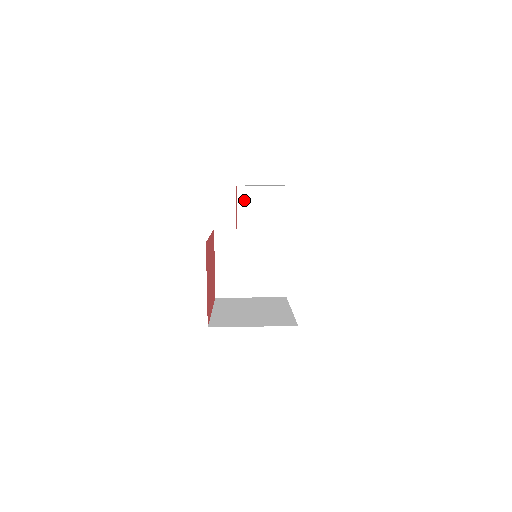
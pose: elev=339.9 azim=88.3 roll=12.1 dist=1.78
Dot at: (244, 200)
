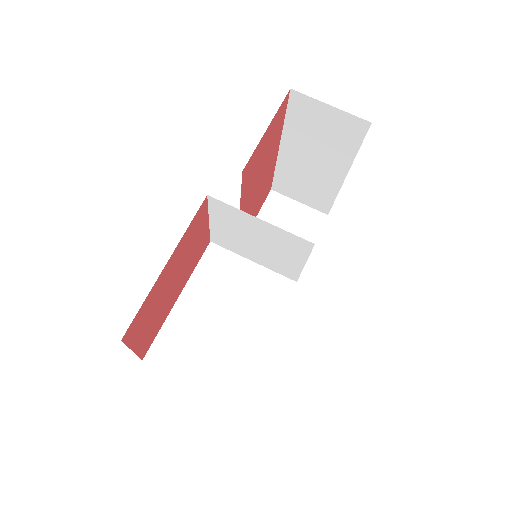
Dot at: (299, 112)
